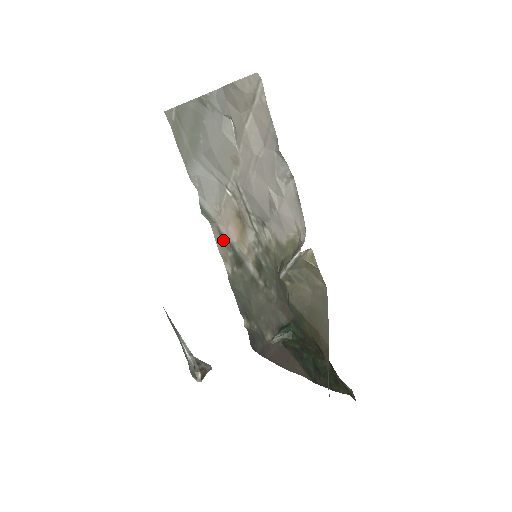
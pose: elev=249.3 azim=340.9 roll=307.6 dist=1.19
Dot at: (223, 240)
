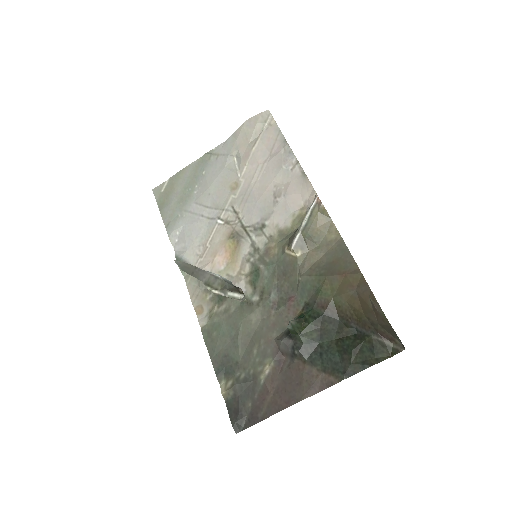
Dot at: occluded
